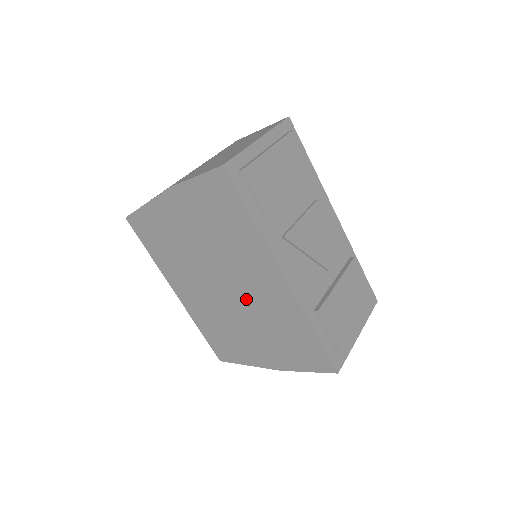
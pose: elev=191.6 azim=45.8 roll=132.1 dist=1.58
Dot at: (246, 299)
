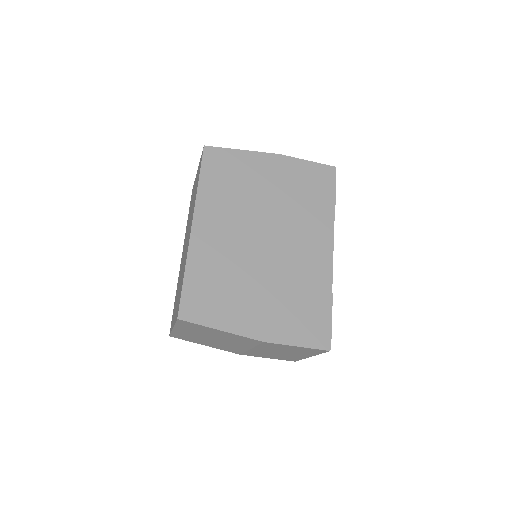
Dot at: (282, 256)
